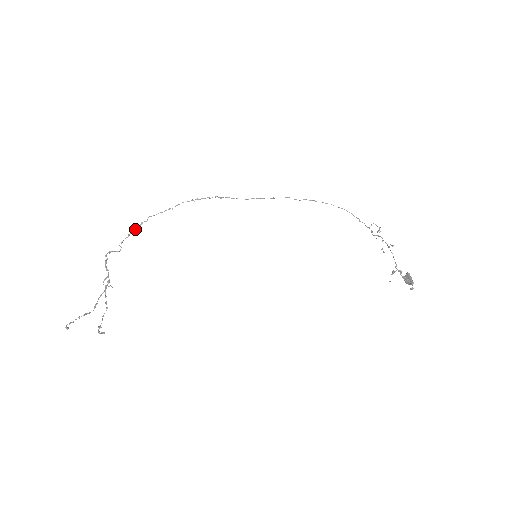
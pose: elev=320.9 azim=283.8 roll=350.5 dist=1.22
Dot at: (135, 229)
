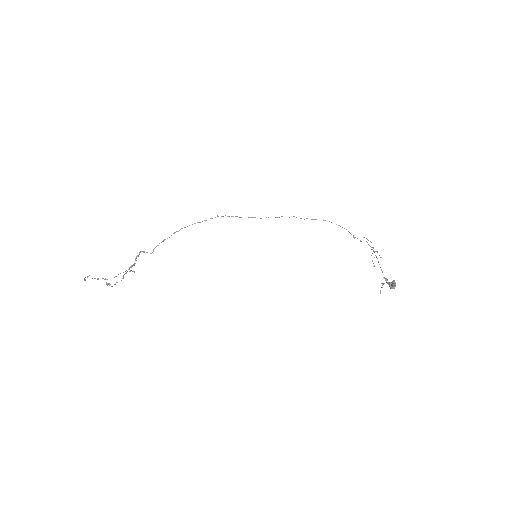
Dot at: (169, 237)
